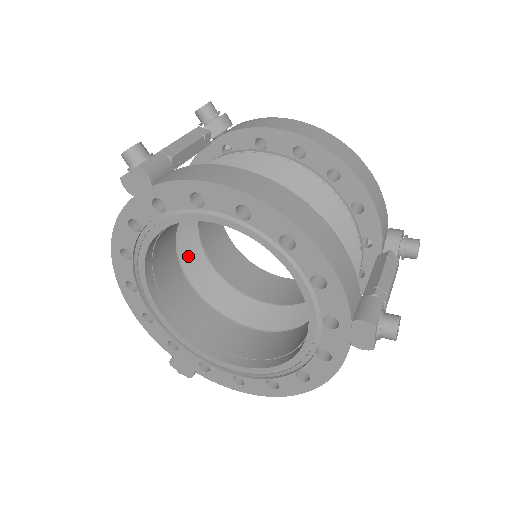
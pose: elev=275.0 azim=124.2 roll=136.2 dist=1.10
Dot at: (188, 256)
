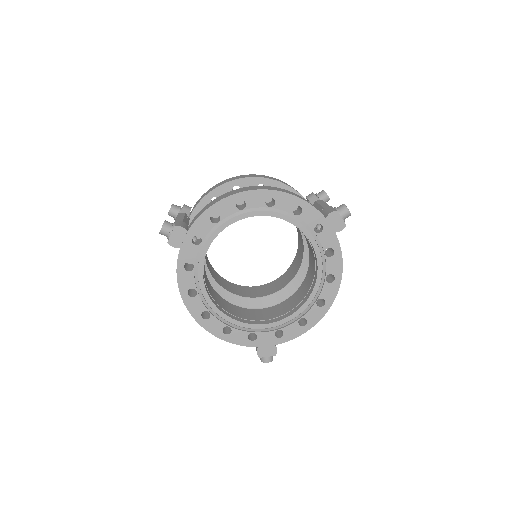
Dot at: (219, 292)
